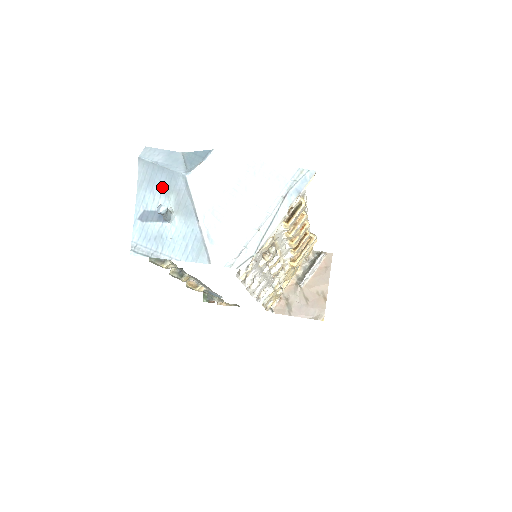
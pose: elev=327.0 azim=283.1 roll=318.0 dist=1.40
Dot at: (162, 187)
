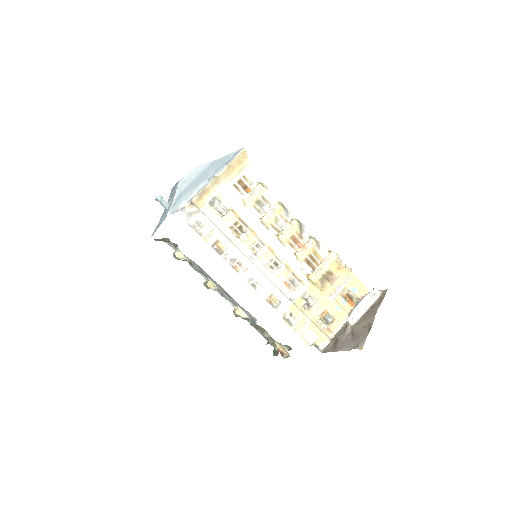
Dot at: occluded
